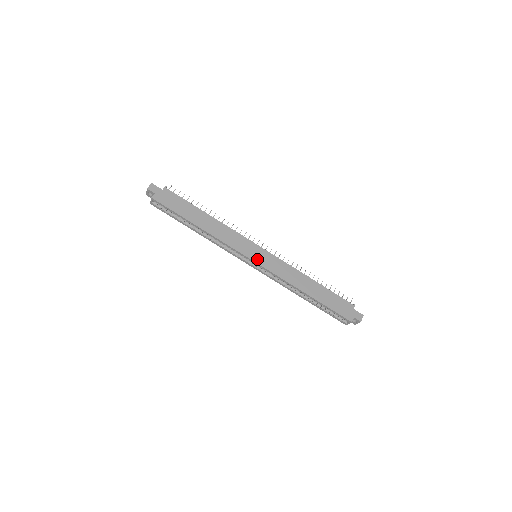
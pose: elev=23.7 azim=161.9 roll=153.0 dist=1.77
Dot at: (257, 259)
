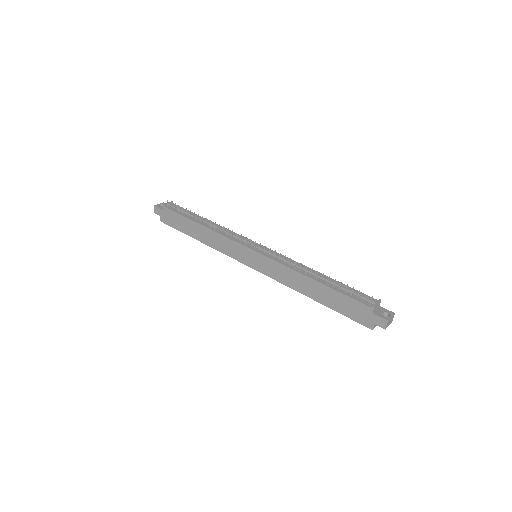
Dot at: (253, 265)
